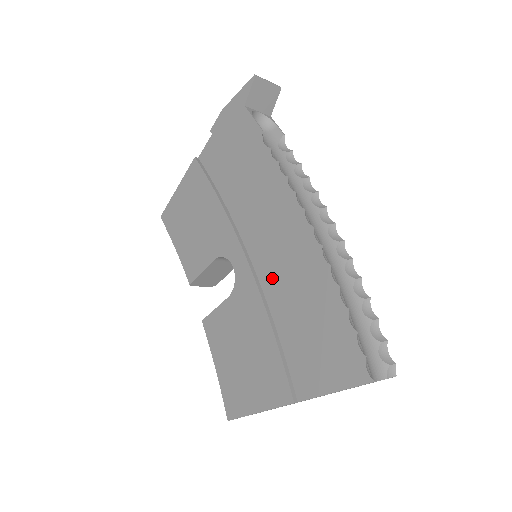
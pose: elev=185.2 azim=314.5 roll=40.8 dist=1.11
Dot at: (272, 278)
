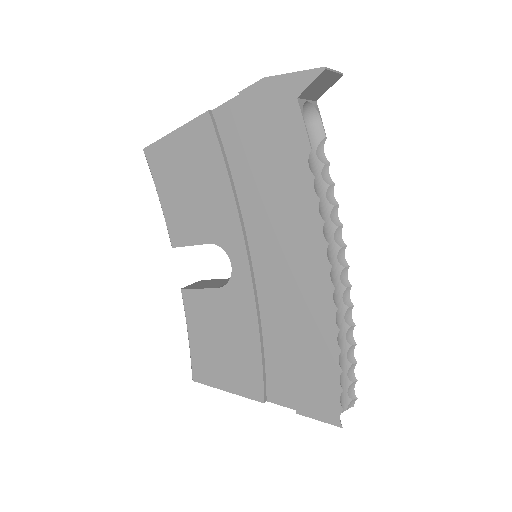
Dot at: (272, 298)
